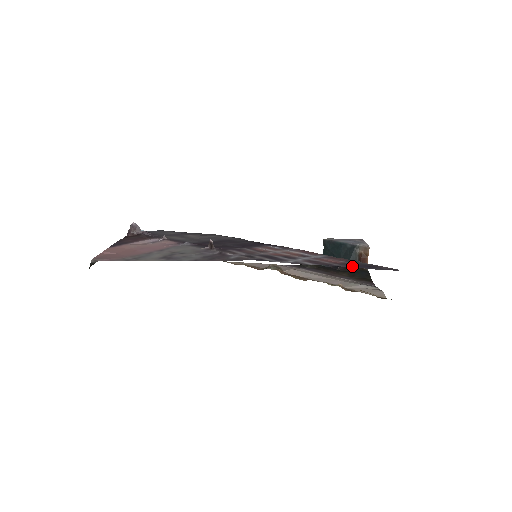
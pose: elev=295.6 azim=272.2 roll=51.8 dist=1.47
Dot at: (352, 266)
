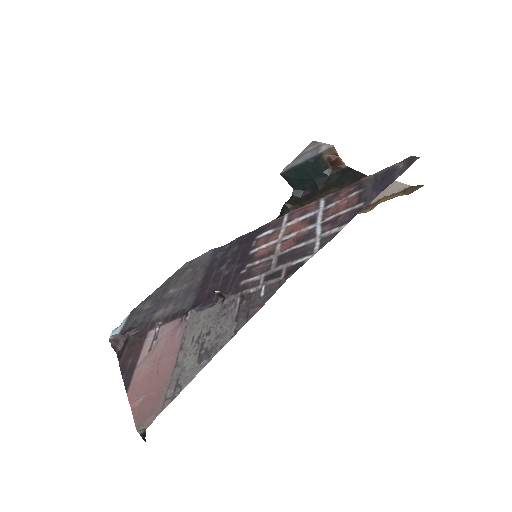
Dot at: (375, 194)
